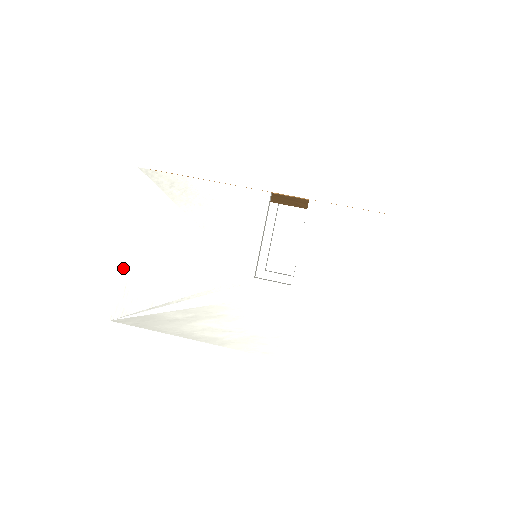
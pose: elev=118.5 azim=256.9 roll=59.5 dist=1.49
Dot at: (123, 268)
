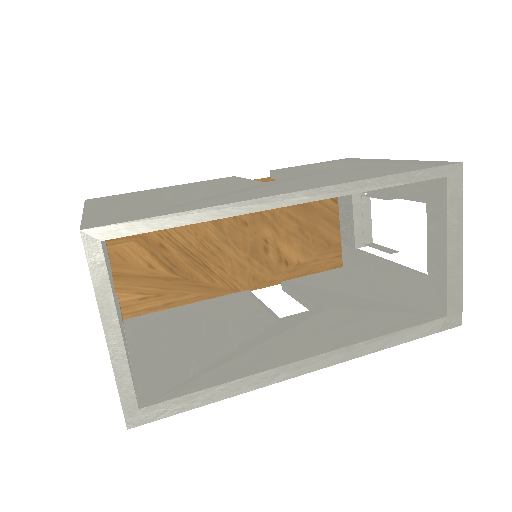
Dot at: (88, 215)
